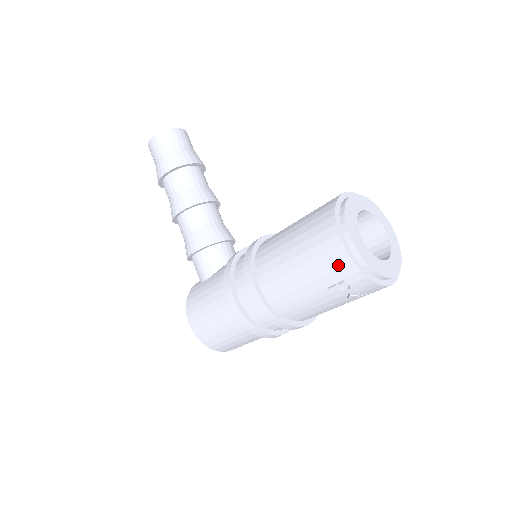
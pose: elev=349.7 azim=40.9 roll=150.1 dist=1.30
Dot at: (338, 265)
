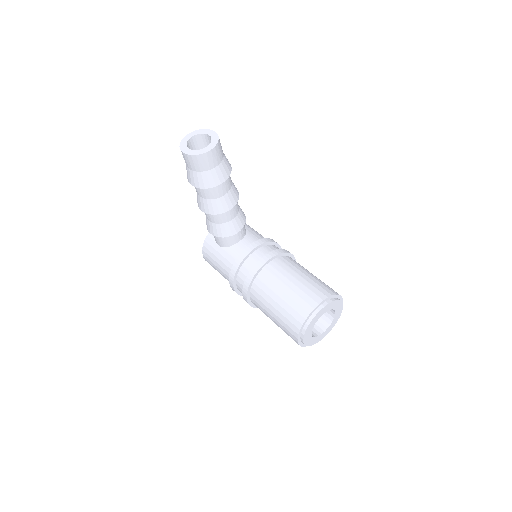
Dot at: occluded
